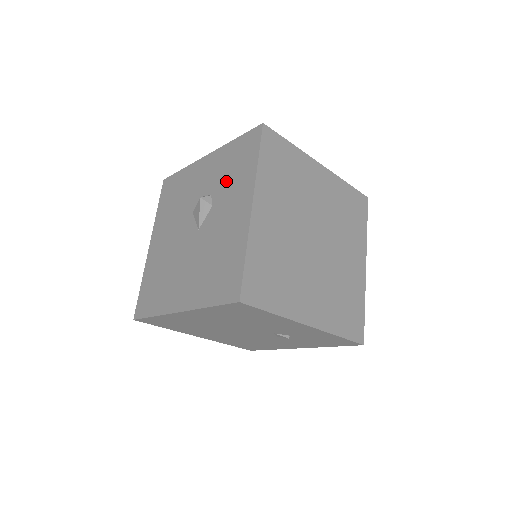
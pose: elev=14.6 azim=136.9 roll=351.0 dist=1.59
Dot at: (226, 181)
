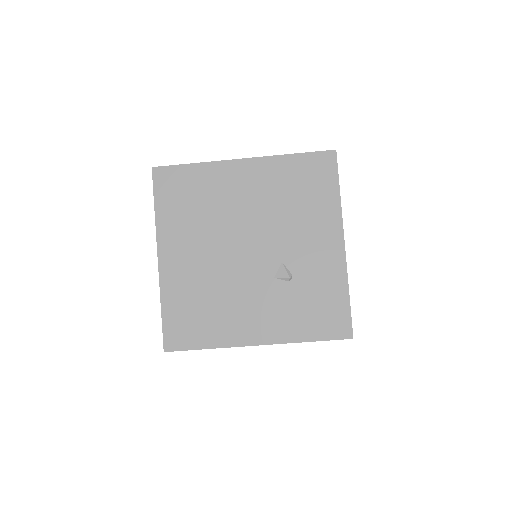
Dot at: occluded
